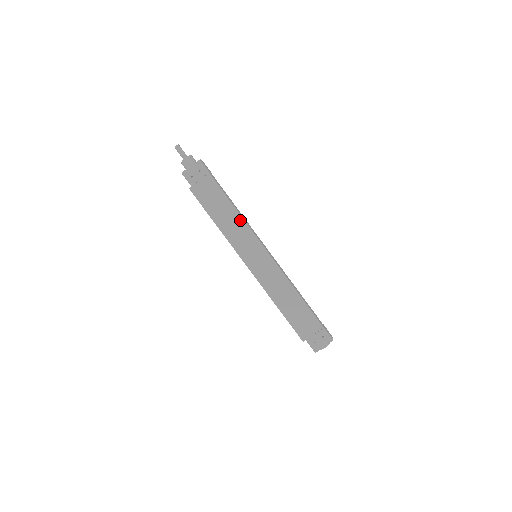
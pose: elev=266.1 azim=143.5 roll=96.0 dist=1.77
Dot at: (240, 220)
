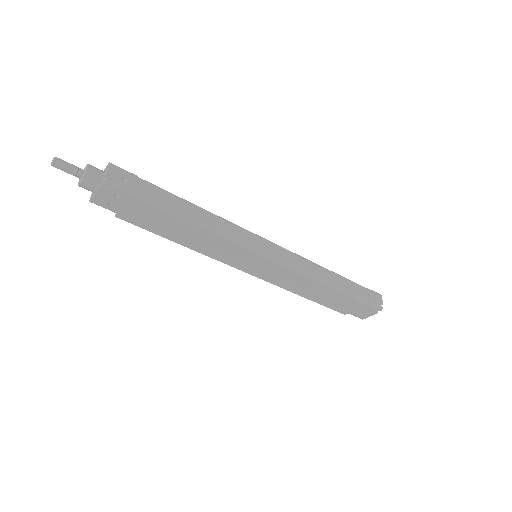
Dot at: (215, 236)
